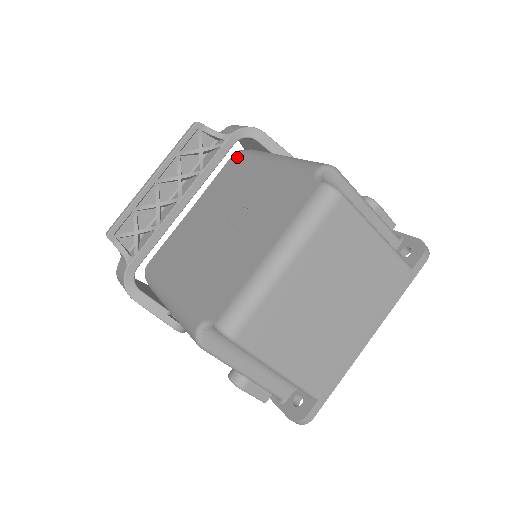
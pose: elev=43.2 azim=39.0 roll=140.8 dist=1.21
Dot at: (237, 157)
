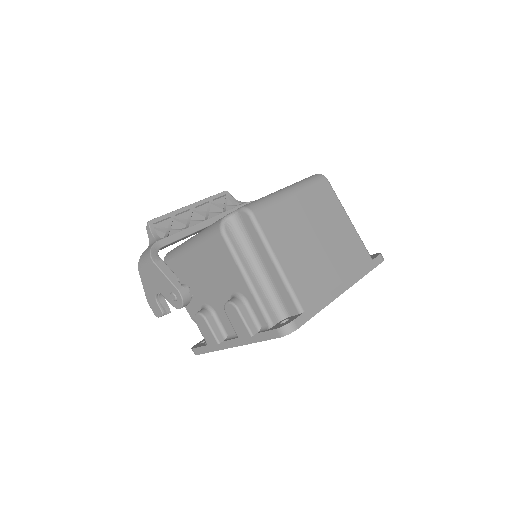
Dot at: occluded
